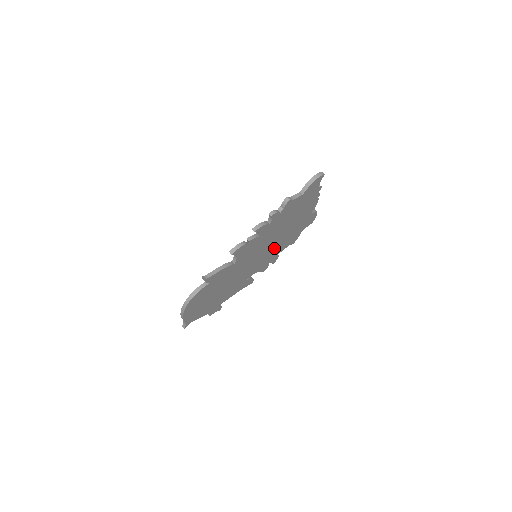
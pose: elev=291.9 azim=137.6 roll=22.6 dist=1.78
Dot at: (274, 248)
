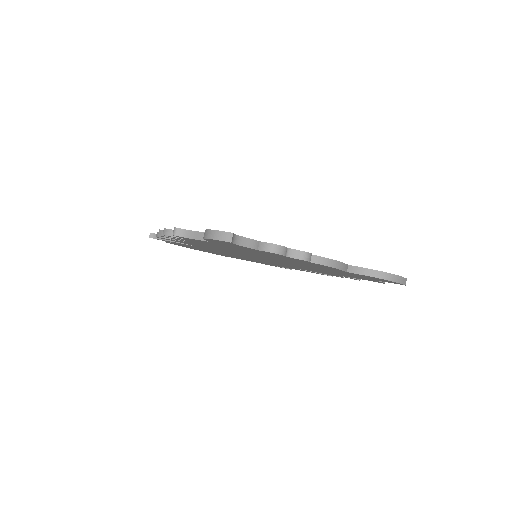
Dot at: occluded
